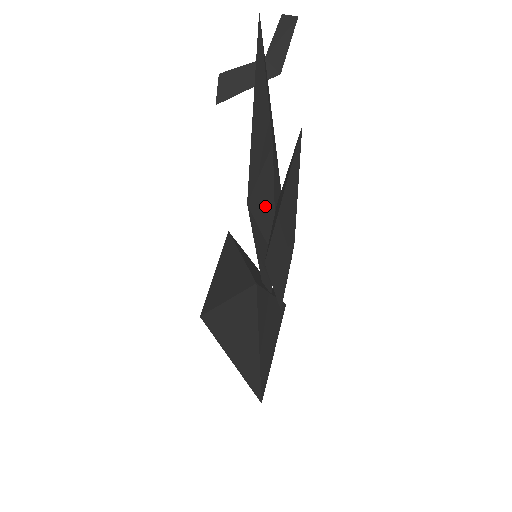
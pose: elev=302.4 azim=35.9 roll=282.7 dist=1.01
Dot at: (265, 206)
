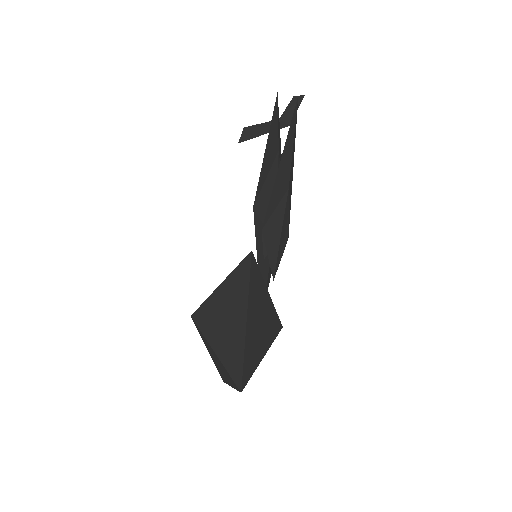
Dot at: (268, 199)
